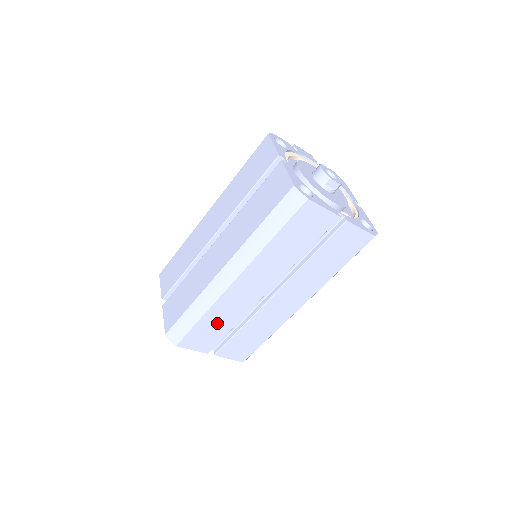
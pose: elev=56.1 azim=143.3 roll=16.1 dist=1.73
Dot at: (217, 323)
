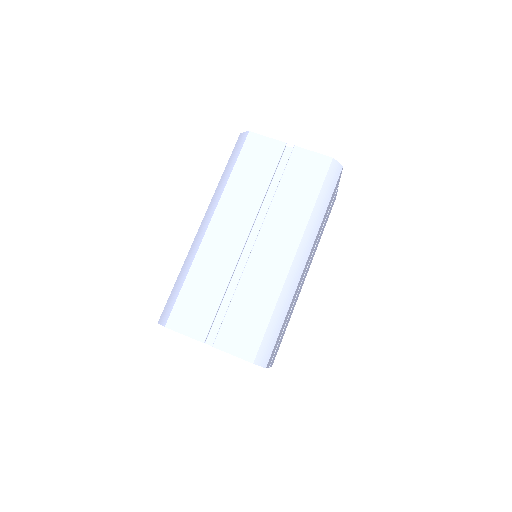
Dot at: (204, 287)
